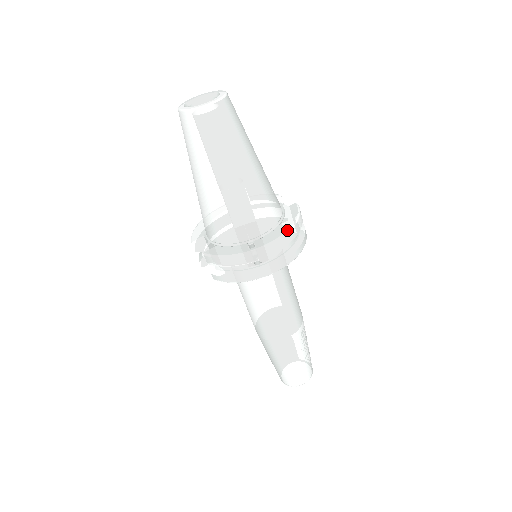
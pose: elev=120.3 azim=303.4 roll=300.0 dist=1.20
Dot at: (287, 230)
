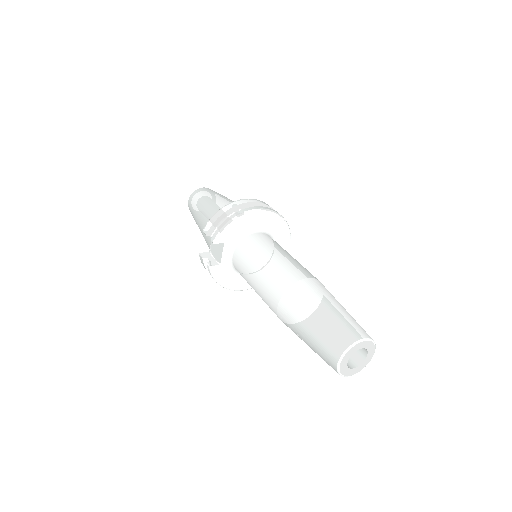
Dot at: occluded
